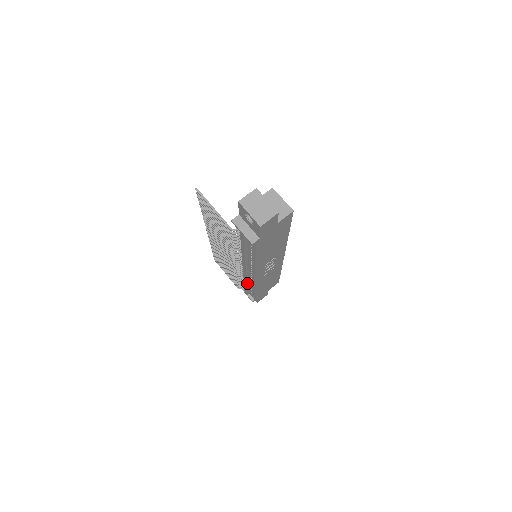
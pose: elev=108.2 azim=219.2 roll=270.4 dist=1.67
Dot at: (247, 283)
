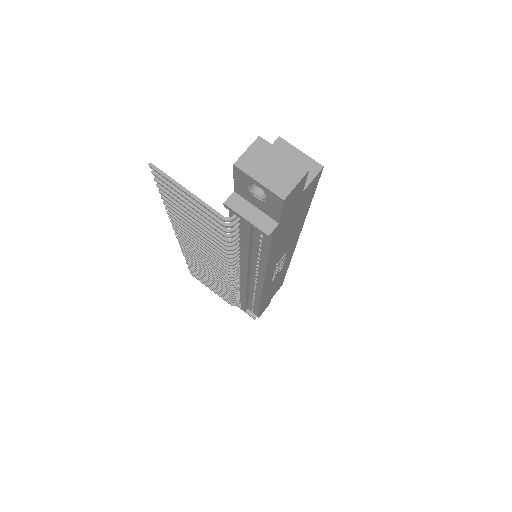
Dot at: (246, 297)
